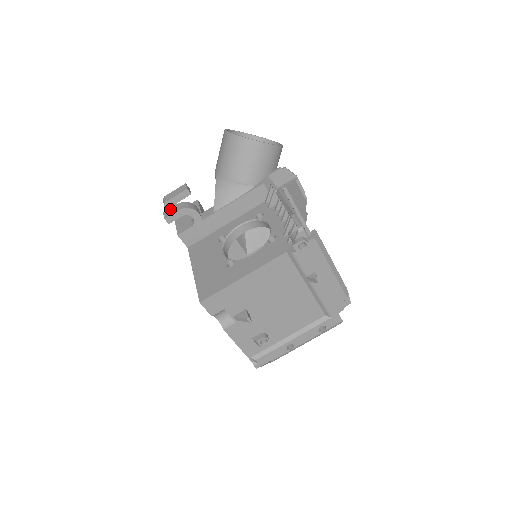
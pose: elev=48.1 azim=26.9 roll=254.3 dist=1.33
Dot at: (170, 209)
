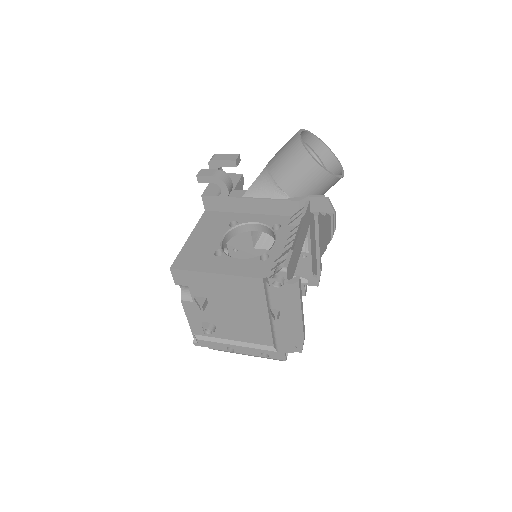
Dot at: (208, 170)
